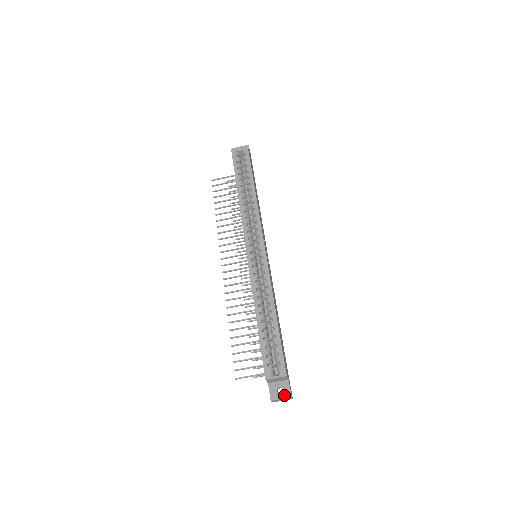
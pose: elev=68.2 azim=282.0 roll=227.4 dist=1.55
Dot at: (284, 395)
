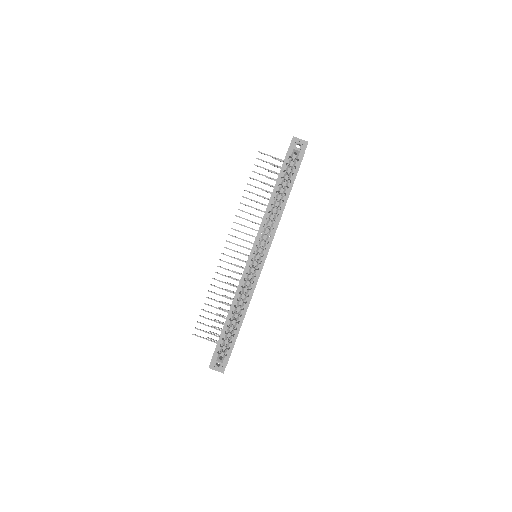
Dot at: (219, 370)
